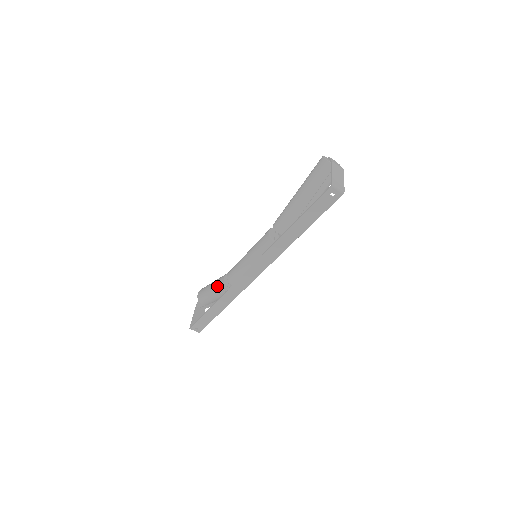
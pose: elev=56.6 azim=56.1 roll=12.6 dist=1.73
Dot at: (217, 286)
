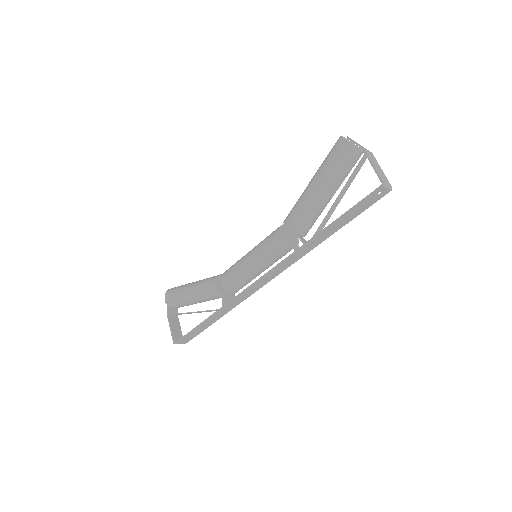
Dot at: (204, 294)
